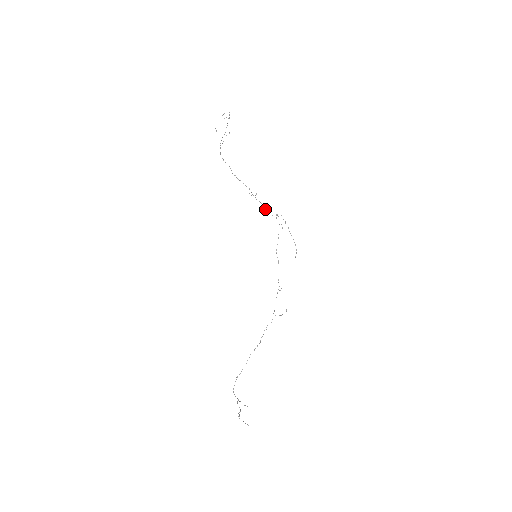
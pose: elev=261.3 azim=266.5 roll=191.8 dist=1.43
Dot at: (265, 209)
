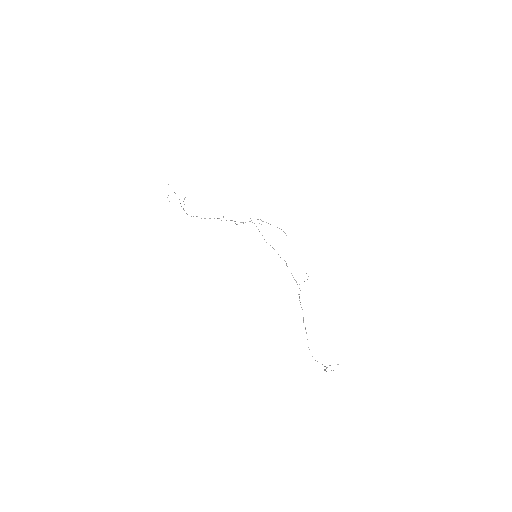
Dot at: occluded
